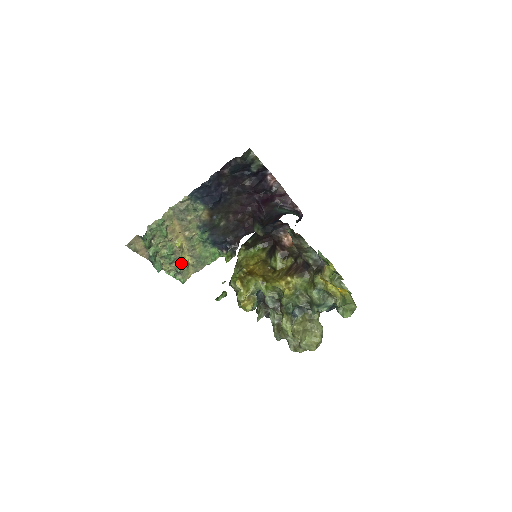
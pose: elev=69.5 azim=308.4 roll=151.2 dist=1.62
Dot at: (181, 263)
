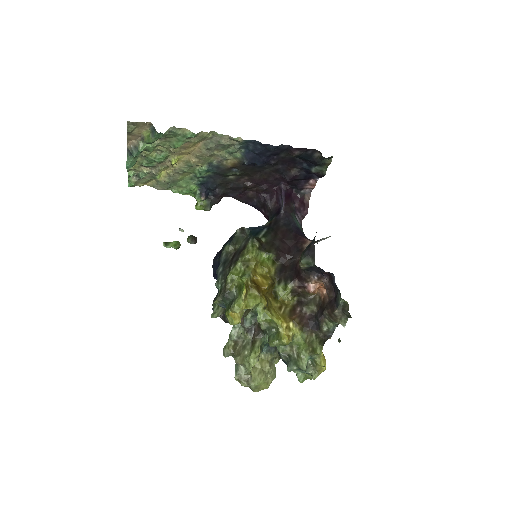
Dot at: (152, 173)
